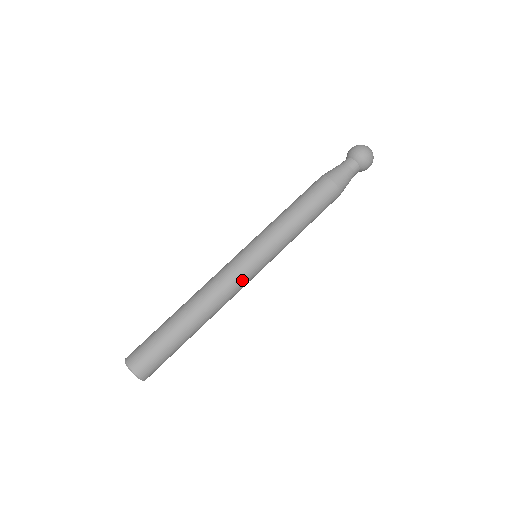
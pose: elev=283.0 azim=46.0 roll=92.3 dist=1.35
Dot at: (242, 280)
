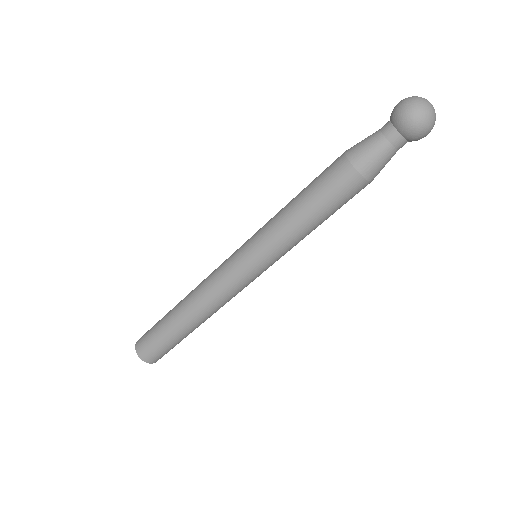
Dot at: (246, 286)
